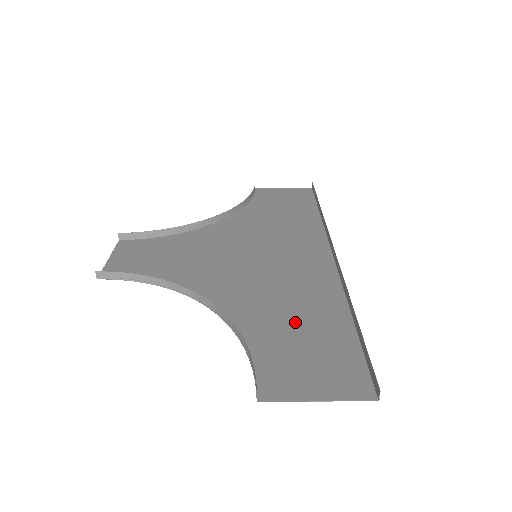
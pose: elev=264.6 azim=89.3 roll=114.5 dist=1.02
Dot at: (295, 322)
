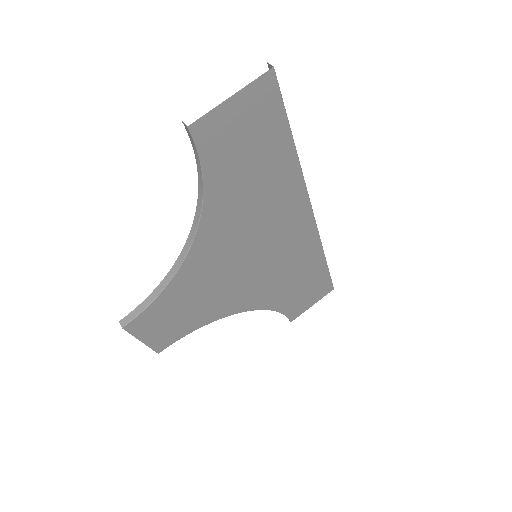
Dot at: (252, 175)
